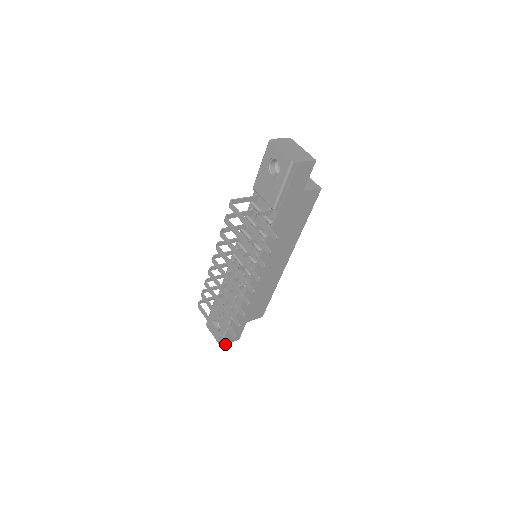
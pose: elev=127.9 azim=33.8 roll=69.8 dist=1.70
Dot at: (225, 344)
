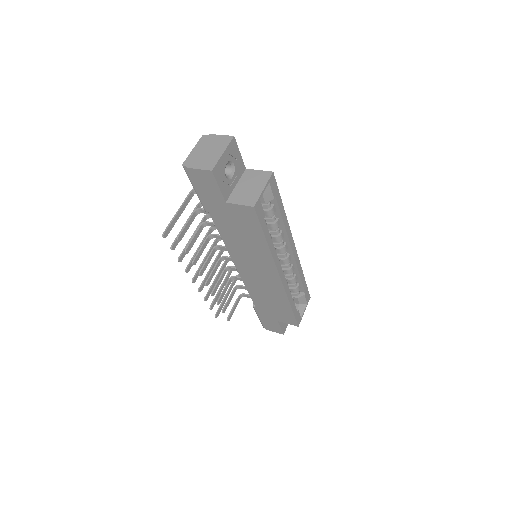
Dot at: (267, 329)
